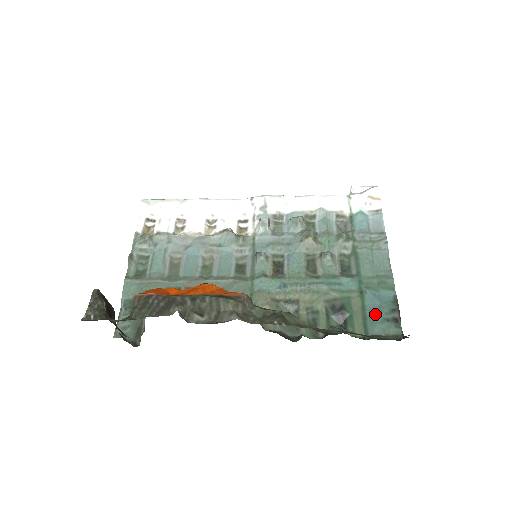
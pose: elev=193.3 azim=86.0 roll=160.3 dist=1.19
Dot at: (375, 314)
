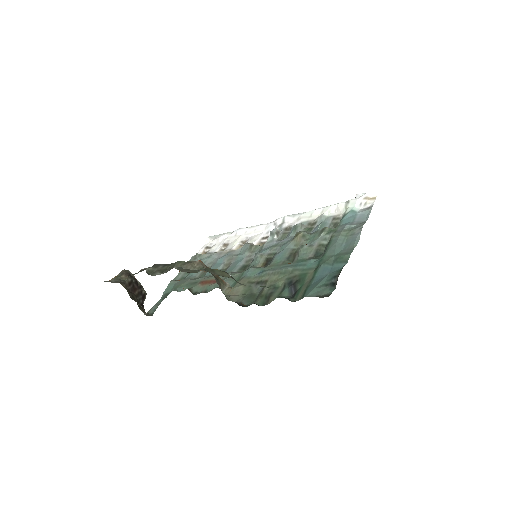
Dot at: (318, 282)
